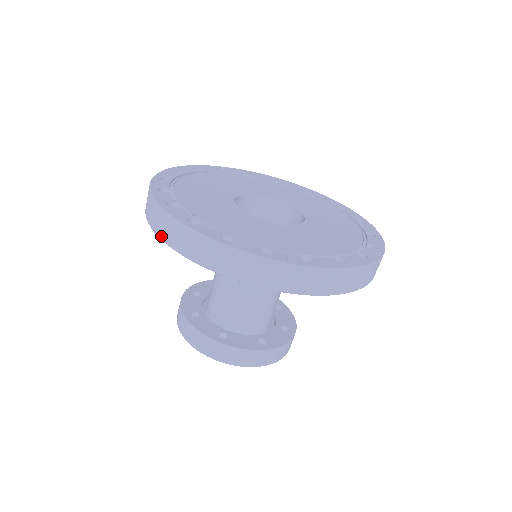
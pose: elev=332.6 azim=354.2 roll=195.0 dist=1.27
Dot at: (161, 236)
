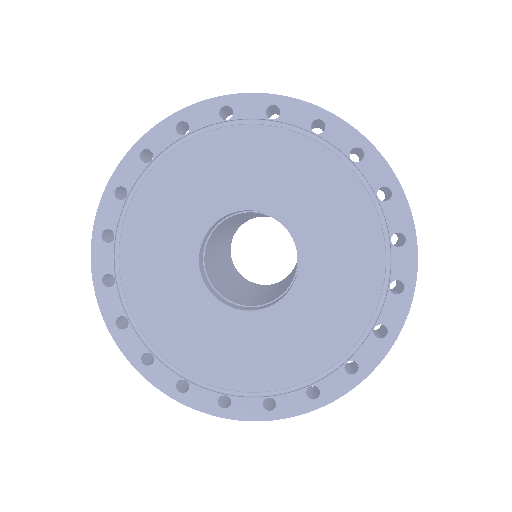
Dot at: occluded
